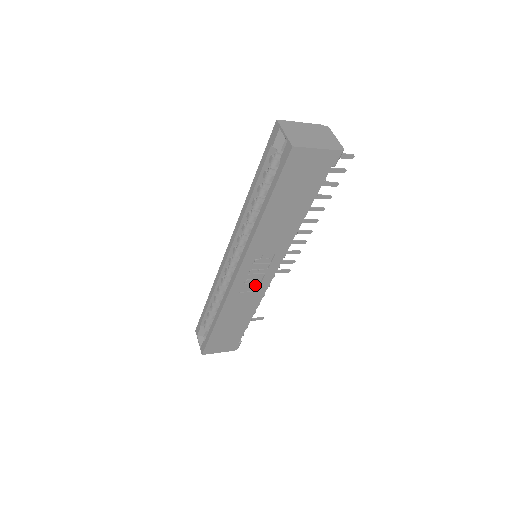
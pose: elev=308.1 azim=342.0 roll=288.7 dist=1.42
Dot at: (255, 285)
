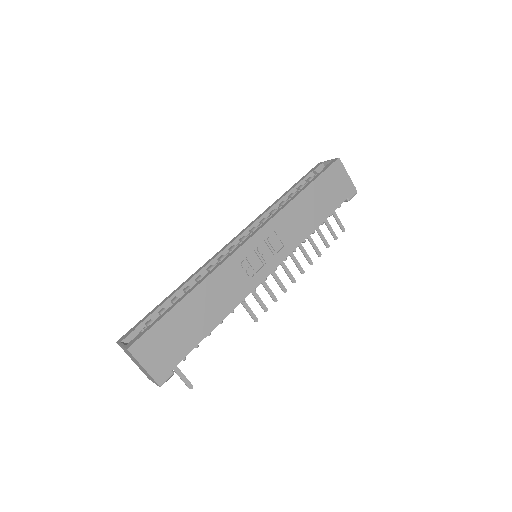
Dot at: (250, 272)
